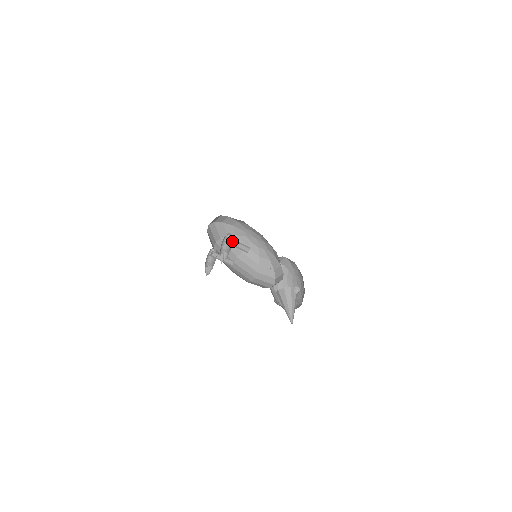
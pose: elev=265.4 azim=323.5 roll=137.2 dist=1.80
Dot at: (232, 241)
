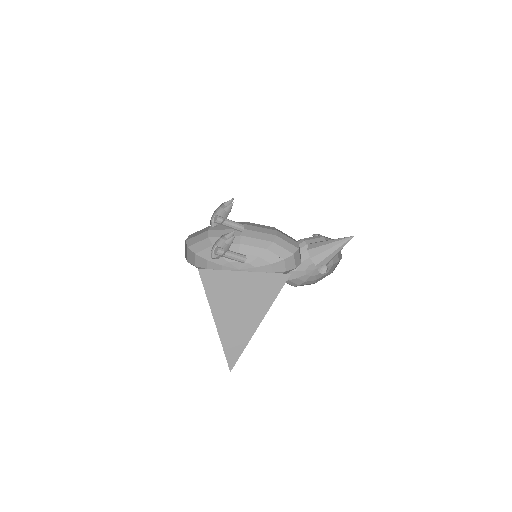
Dot at: (221, 217)
